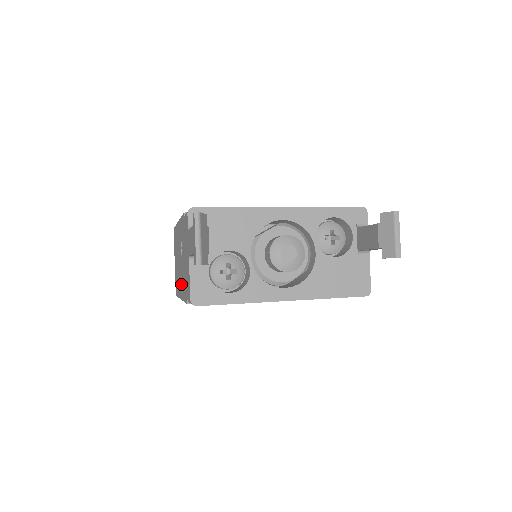
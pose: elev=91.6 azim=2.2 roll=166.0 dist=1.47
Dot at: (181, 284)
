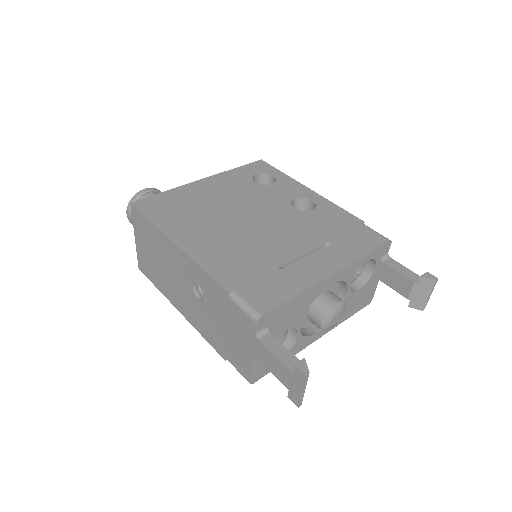
Dot at: (188, 311)
